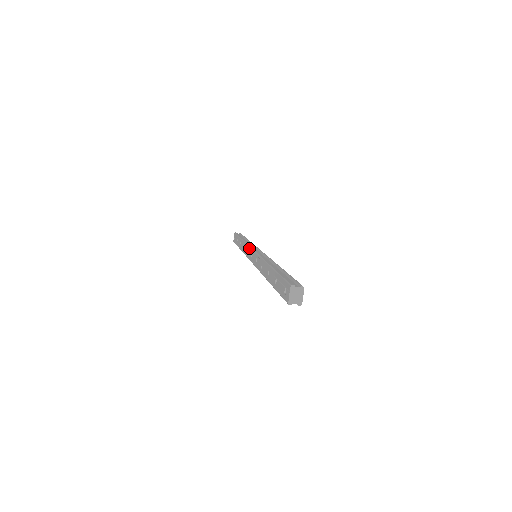
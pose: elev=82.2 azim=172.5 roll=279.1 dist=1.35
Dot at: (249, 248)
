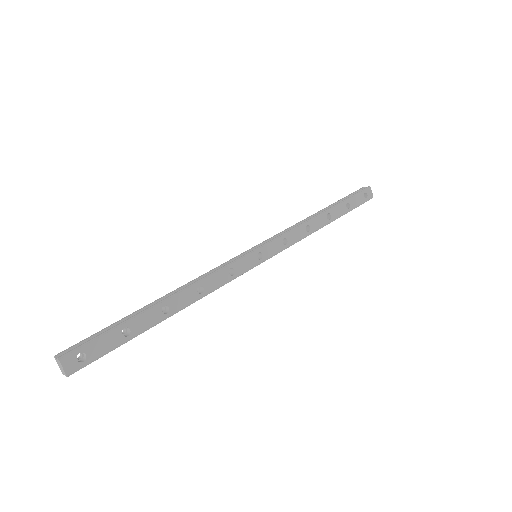
Dot at: (265, 242)
